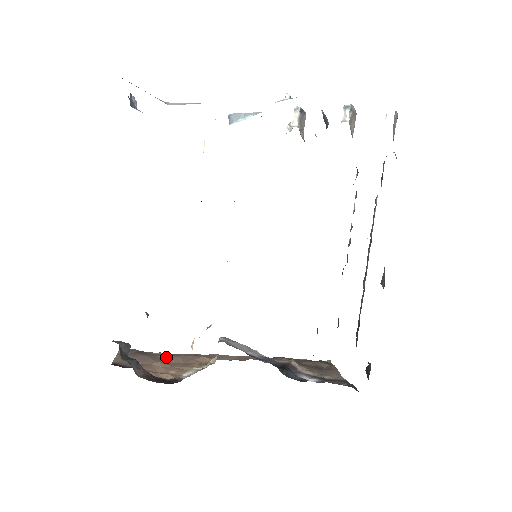
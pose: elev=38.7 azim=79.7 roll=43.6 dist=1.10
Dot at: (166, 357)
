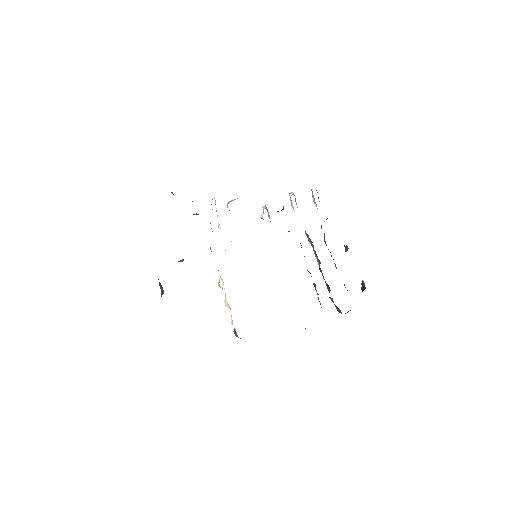
Dot at: occluded
